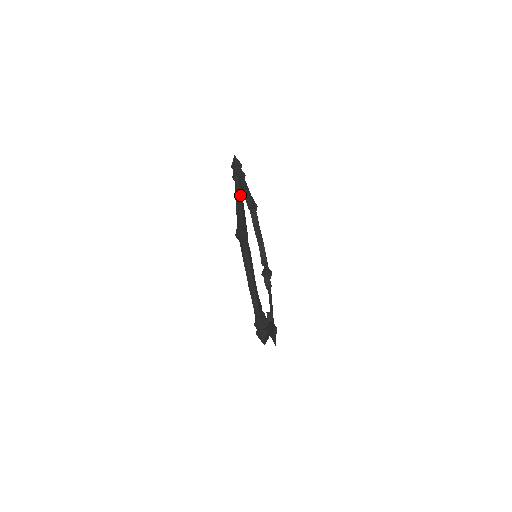
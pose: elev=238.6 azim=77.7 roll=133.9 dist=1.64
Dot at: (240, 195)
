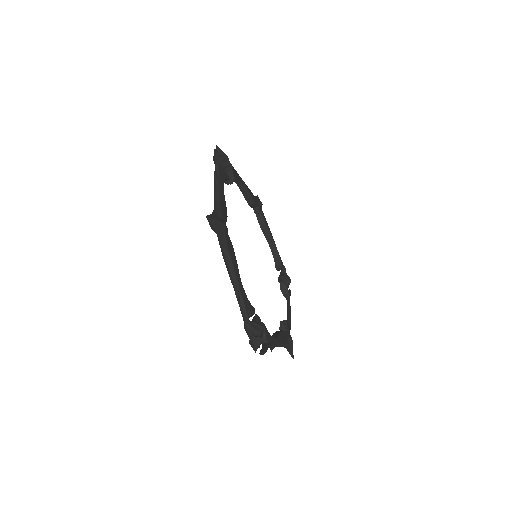
Dot at: (219, 184)
